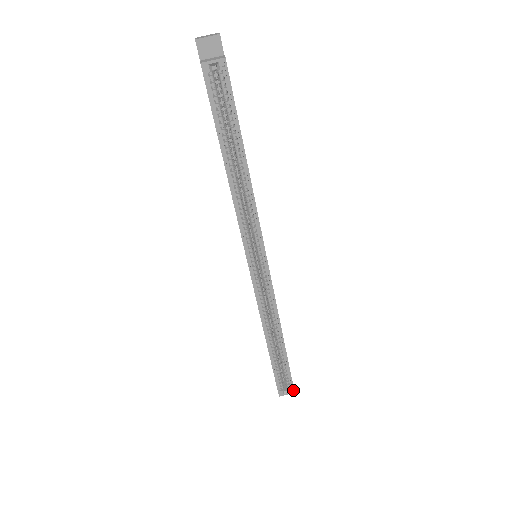
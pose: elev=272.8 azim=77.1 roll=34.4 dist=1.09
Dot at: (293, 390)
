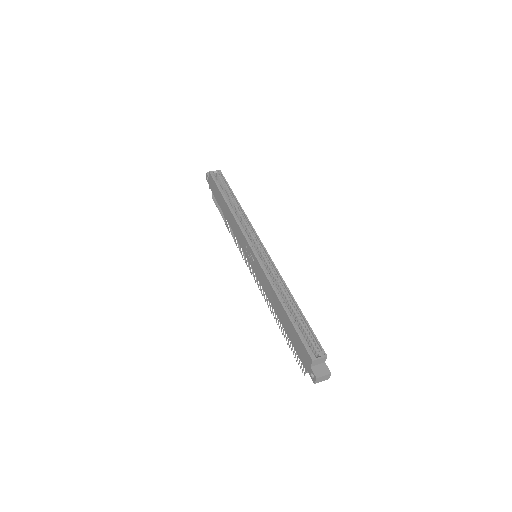
Dot at: (324, 353)
